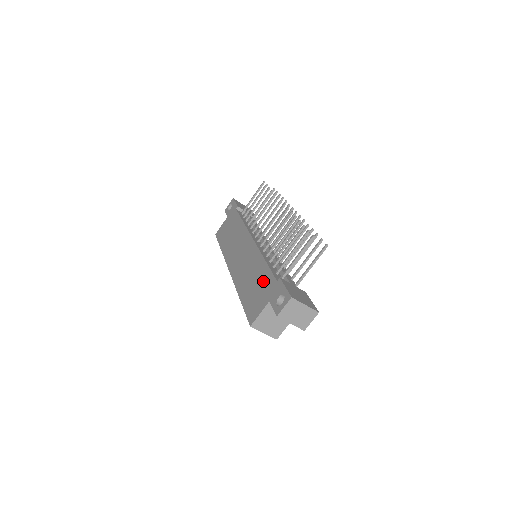
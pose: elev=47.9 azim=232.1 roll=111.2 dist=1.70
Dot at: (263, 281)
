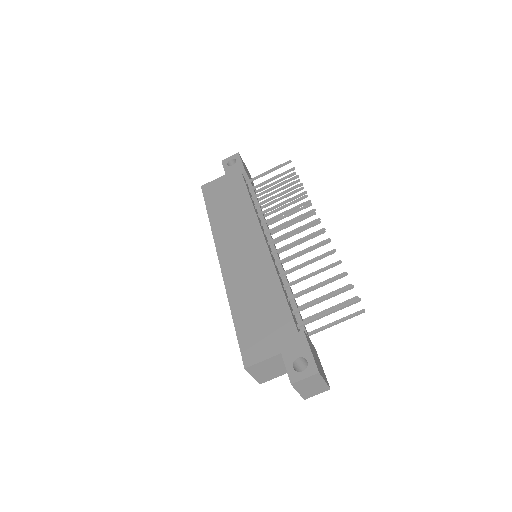
Dot at: (275, 316)
